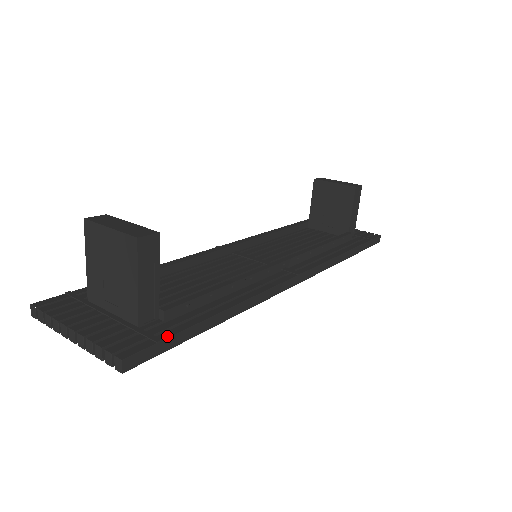
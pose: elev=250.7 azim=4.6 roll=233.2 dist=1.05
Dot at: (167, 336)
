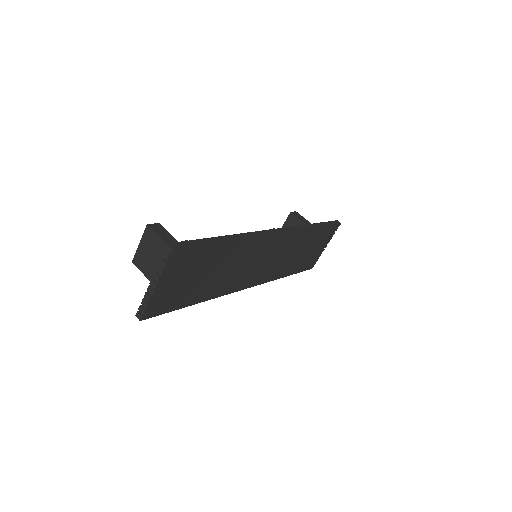
Dot at: (191, 241)
